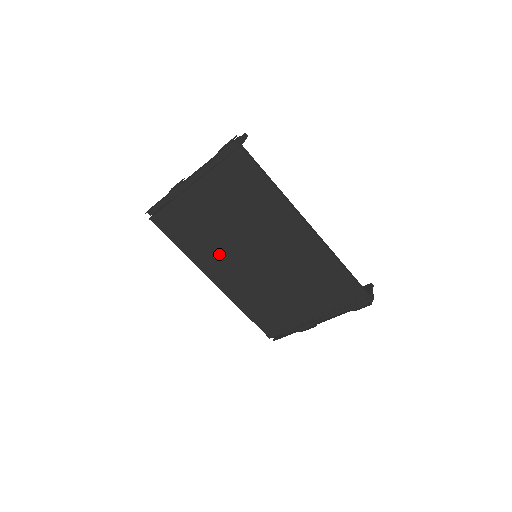
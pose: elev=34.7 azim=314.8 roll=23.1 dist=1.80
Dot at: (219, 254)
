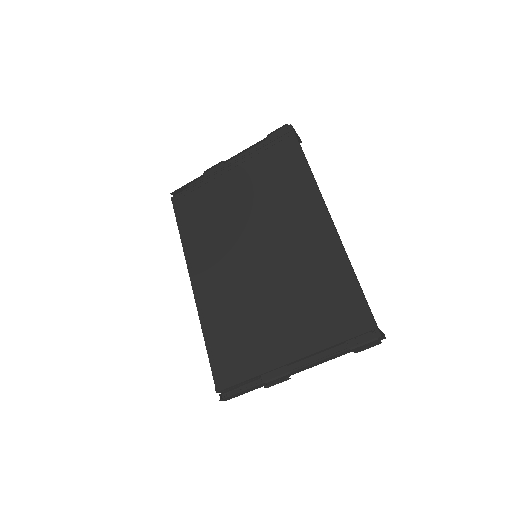
Dot at: (217, 245)
